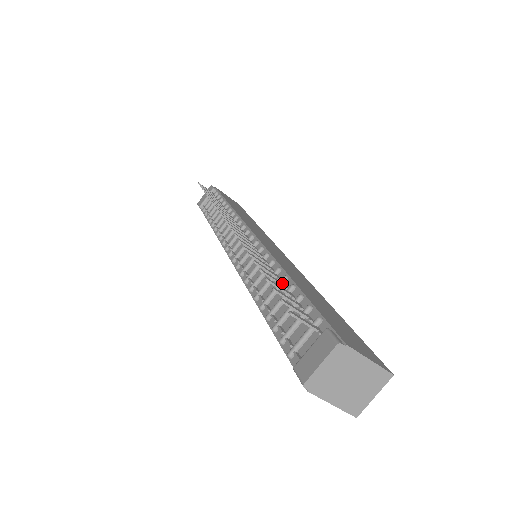
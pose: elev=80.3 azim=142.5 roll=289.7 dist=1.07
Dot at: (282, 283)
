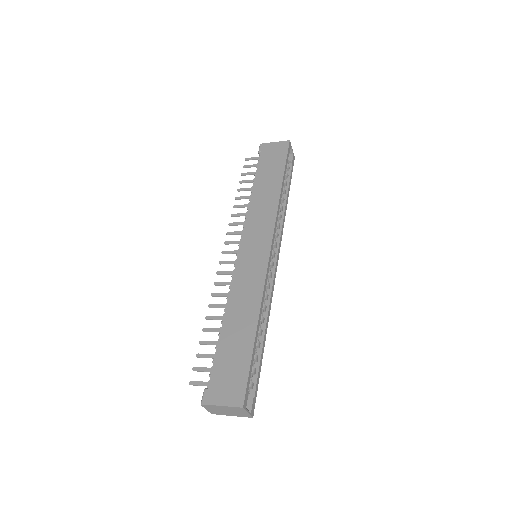
Dot at: (220, 329)
